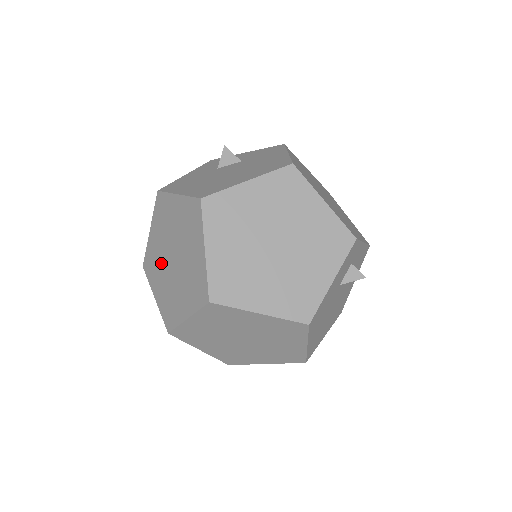
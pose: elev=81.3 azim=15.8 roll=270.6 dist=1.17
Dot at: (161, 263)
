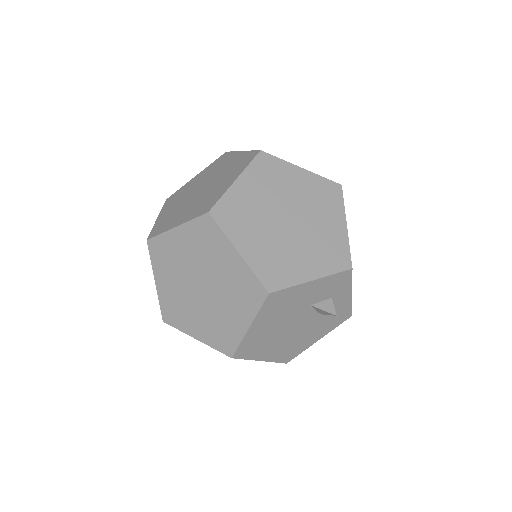
Dot at: (186, 194)
